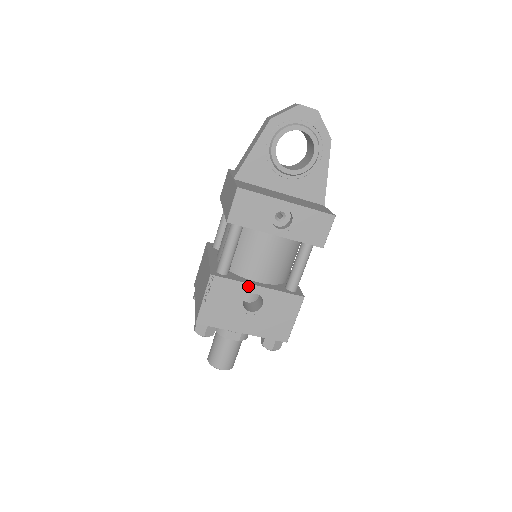
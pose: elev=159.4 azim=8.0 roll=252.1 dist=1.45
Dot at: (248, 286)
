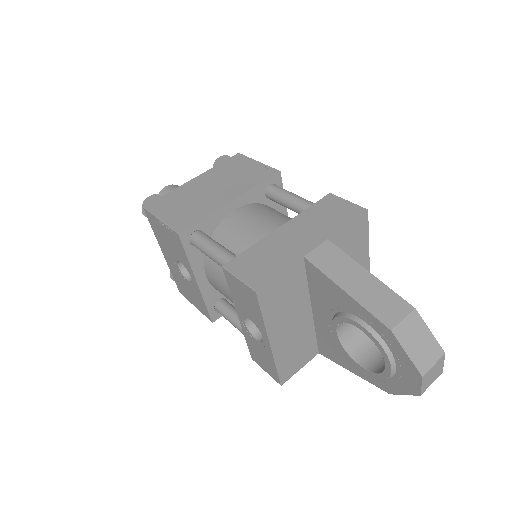
Dot at: (192, 271)
